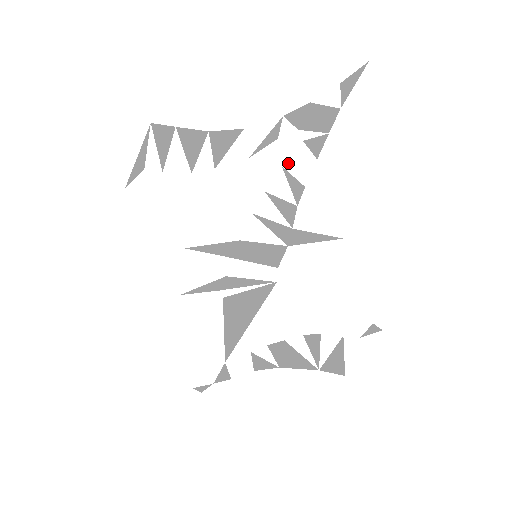
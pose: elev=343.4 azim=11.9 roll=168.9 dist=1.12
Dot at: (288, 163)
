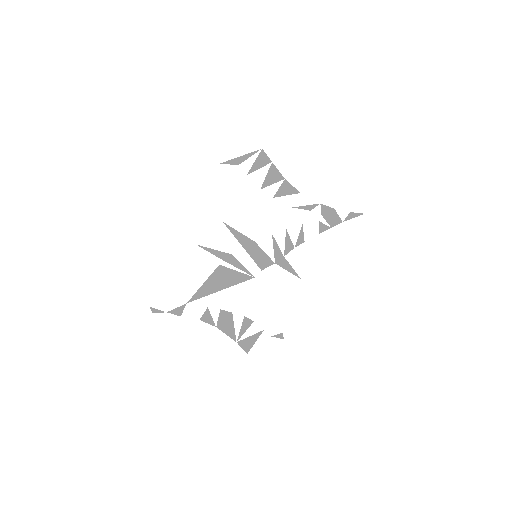
Dot at: (306, 225)
